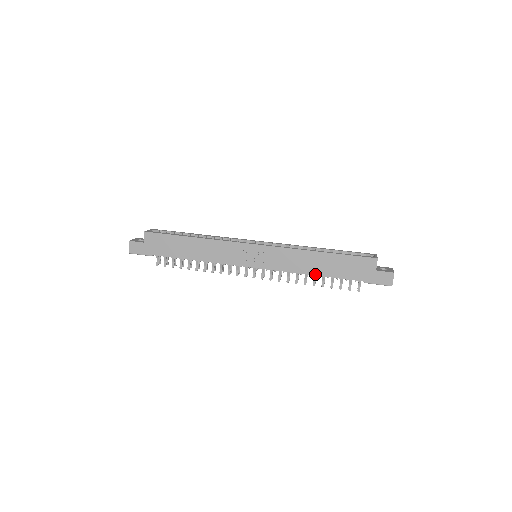
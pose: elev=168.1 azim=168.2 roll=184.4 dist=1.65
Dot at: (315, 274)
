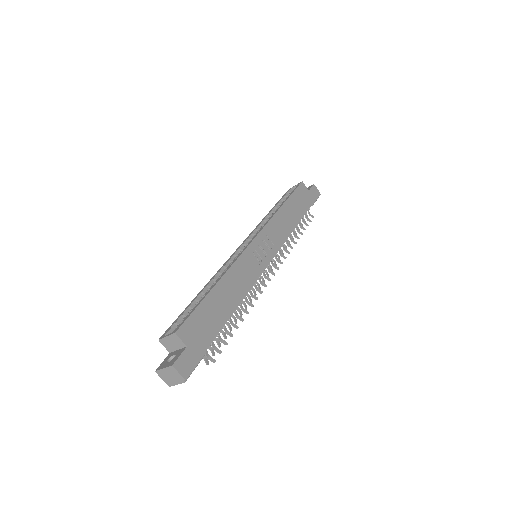
Dot at: (296, 225)
